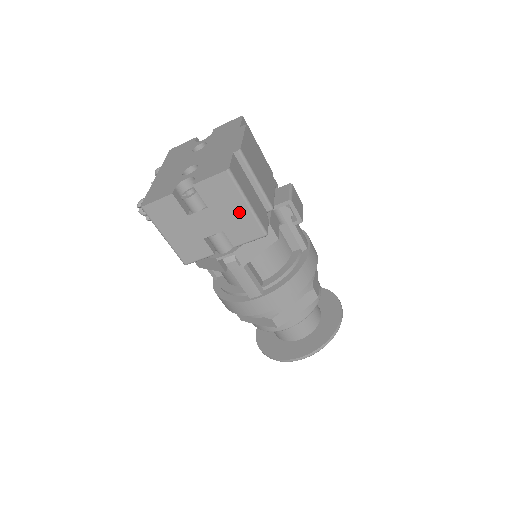
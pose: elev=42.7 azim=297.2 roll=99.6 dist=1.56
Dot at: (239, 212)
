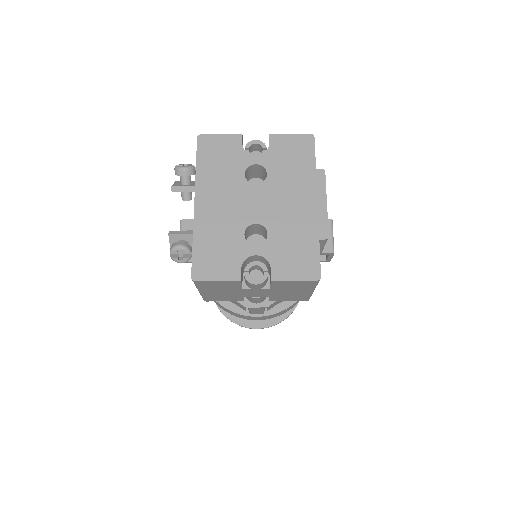
Dot at: (299, 293)
